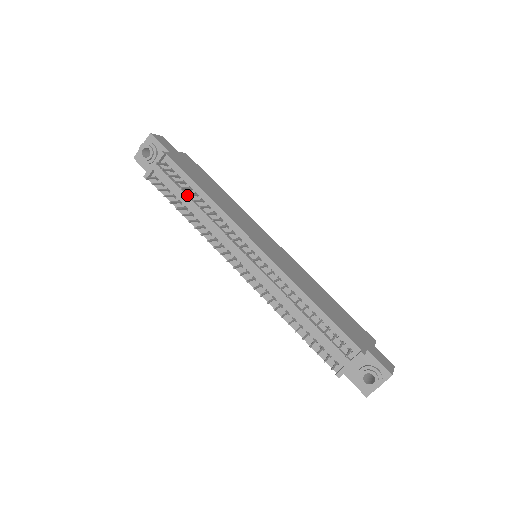
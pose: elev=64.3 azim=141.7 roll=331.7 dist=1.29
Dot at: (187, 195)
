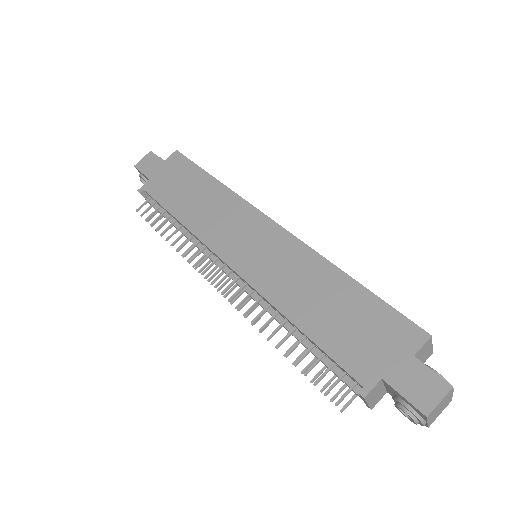
Dot at: (162, 235)
